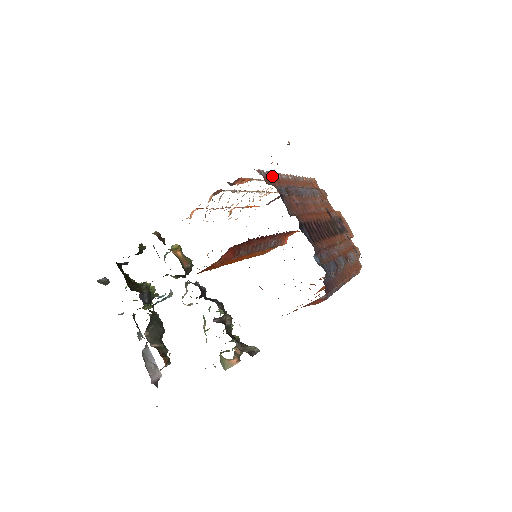
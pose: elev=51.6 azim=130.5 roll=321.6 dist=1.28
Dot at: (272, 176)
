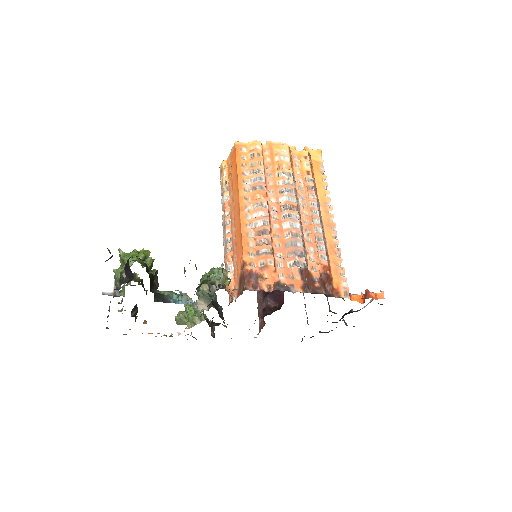
Dot at: occluded
